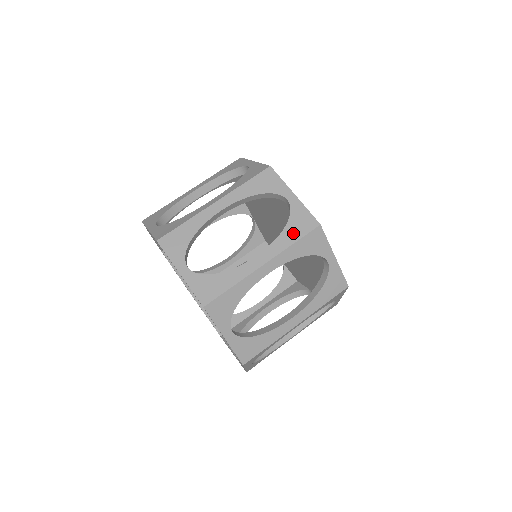
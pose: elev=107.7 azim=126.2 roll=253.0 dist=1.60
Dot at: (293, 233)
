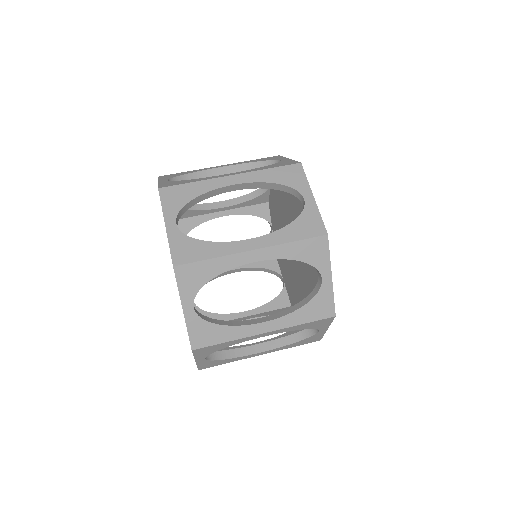
Dot at: (308, 314)
